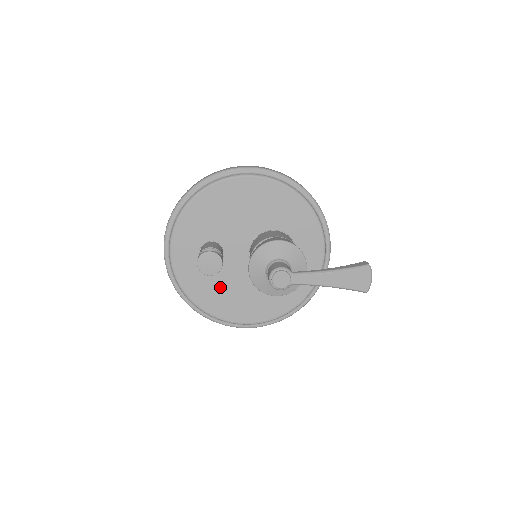
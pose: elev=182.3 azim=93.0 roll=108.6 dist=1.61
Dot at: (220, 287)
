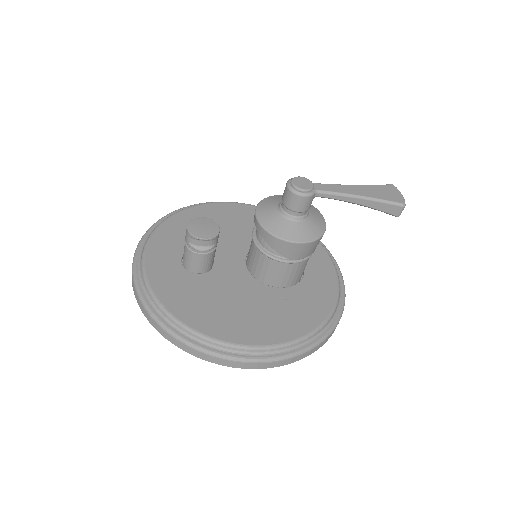
Dot at: (212, 298)
